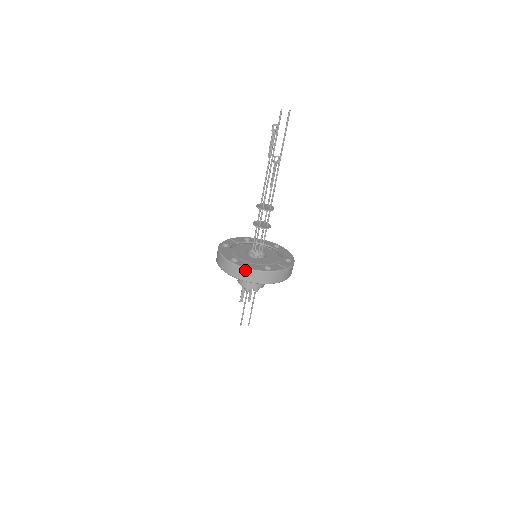
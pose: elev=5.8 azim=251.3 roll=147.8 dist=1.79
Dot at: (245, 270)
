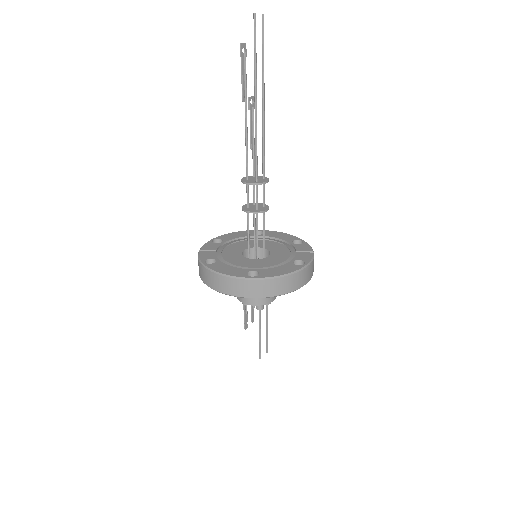
Dot at: (280, 279)
